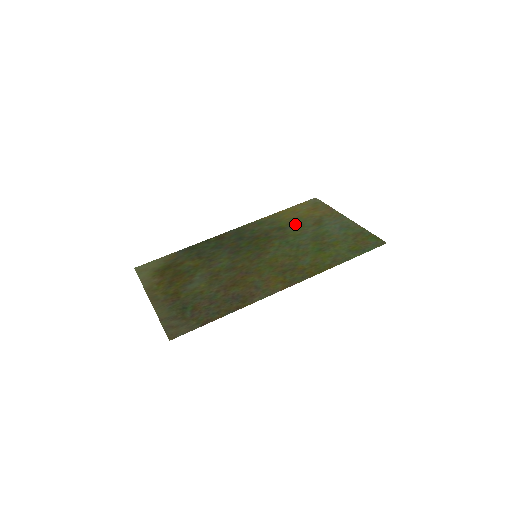
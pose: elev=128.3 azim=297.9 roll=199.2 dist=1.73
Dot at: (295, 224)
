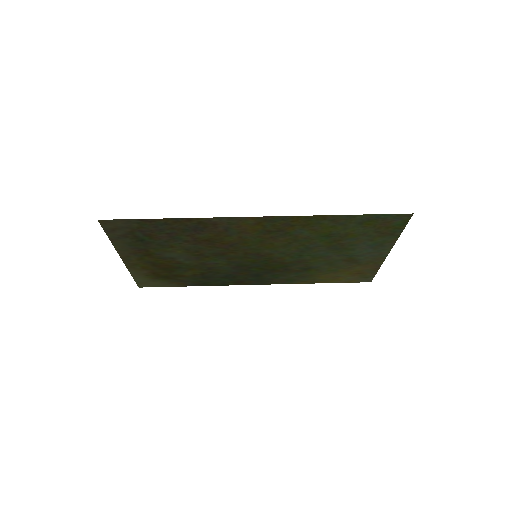
Dot at: (325, 267)
